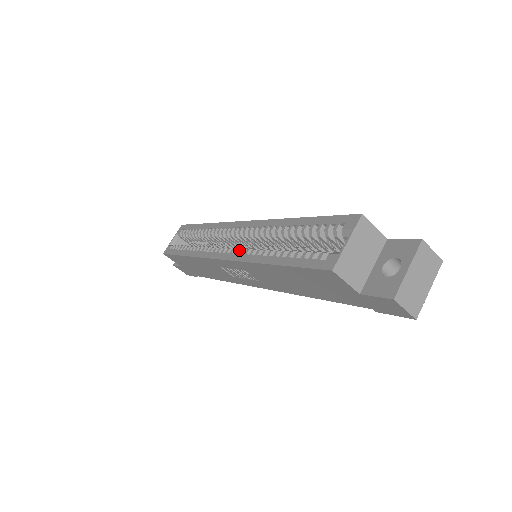
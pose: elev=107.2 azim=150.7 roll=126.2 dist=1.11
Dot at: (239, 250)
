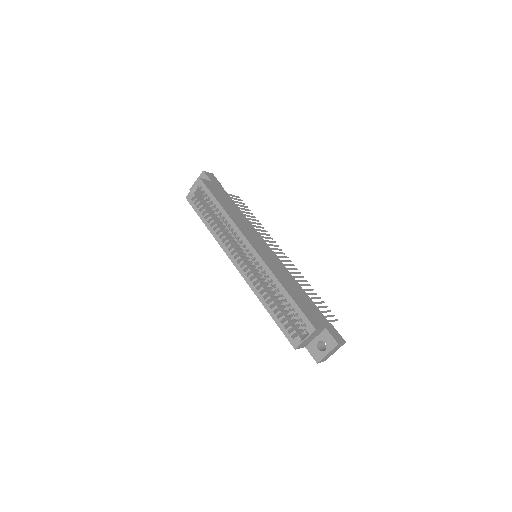
Dot at: (248, 272)
